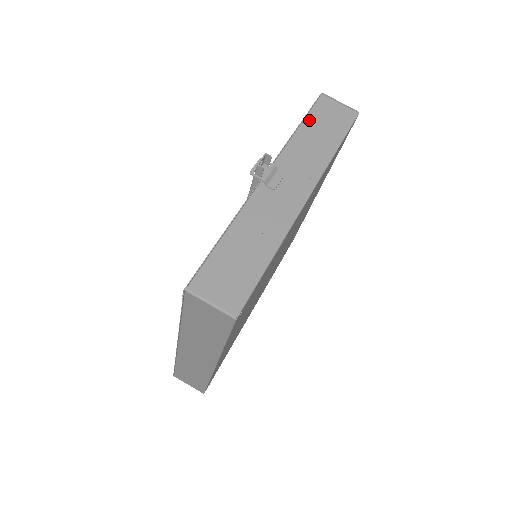
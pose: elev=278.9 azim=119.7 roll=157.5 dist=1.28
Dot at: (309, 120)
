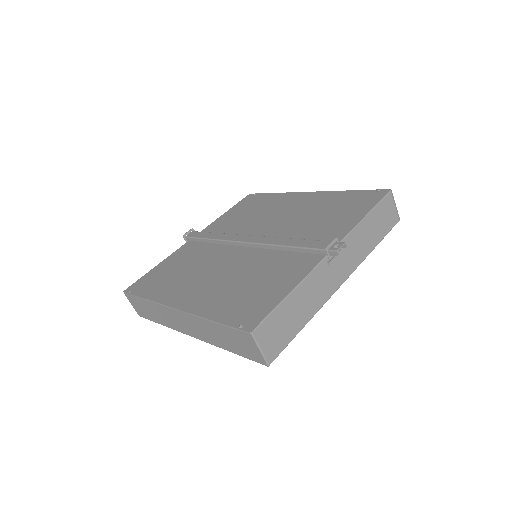
Dot at: (374, 212)
